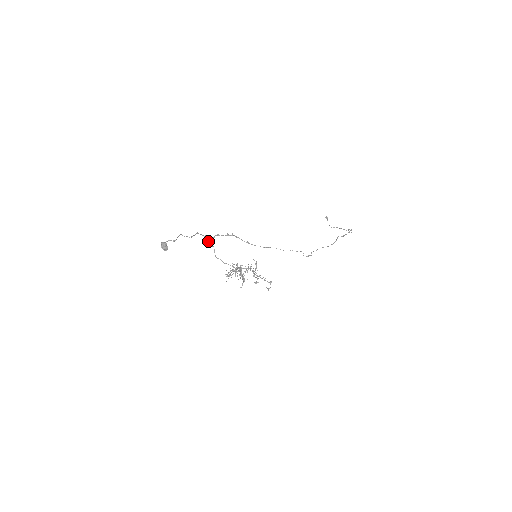
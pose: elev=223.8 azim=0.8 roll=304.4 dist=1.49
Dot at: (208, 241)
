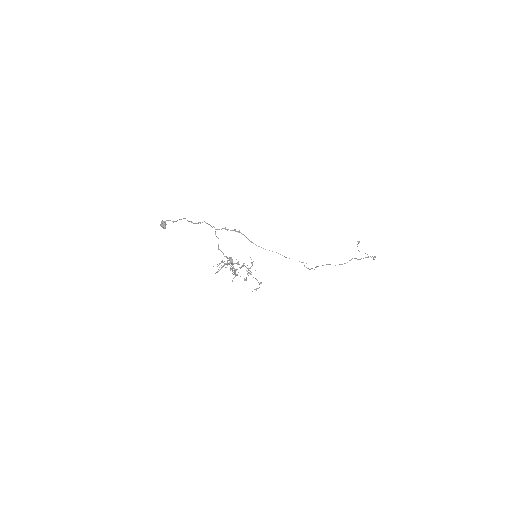
Dot at: (215, 232)
